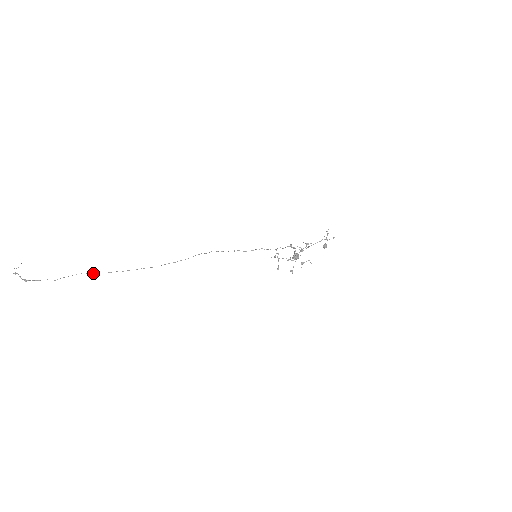
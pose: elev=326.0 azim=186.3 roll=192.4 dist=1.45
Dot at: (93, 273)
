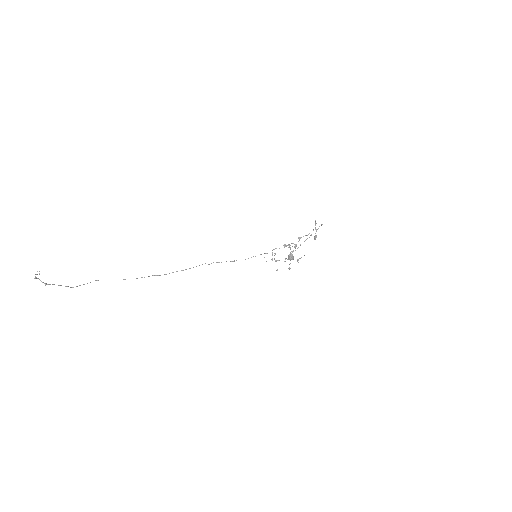
Dot at: occluded
